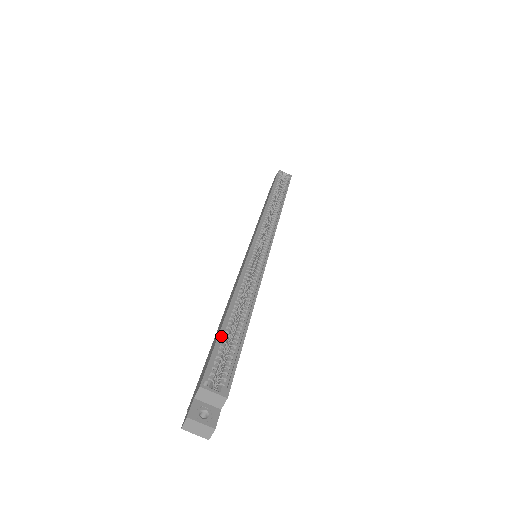
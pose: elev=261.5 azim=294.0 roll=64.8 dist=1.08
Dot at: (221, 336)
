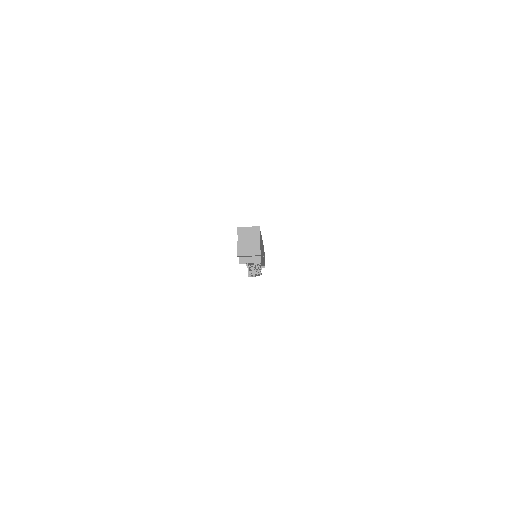
Dot at: occluded
